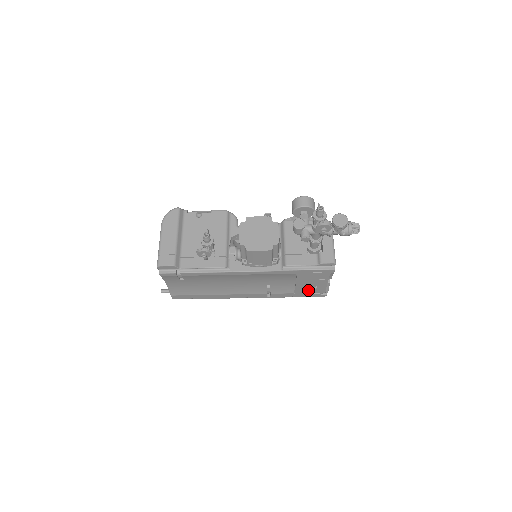
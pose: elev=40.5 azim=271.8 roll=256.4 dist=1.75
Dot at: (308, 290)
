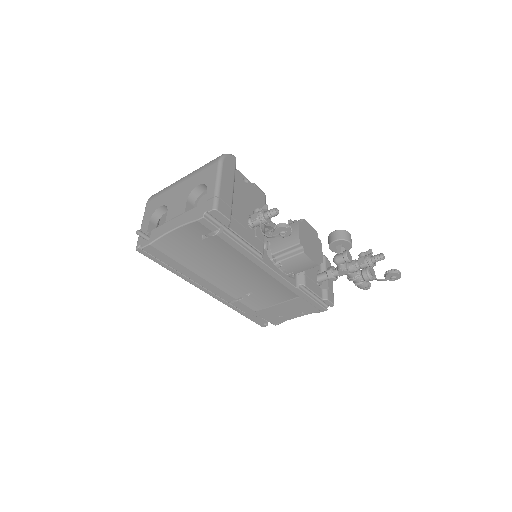
Dot at: (270, 315)
